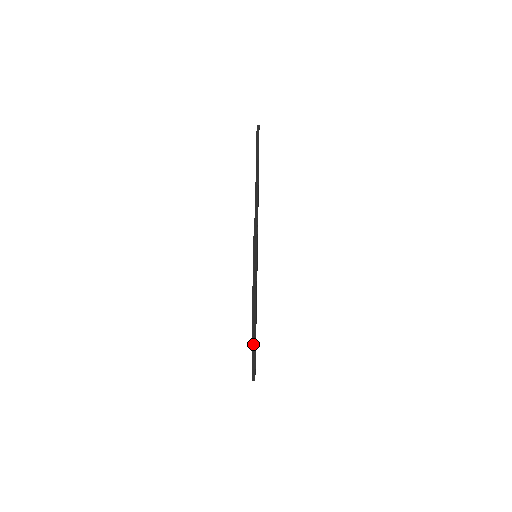
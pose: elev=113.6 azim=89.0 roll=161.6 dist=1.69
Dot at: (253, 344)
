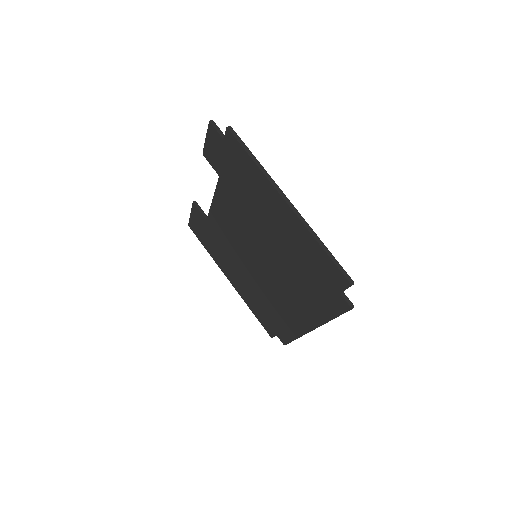
Dot at: (287, 202)
